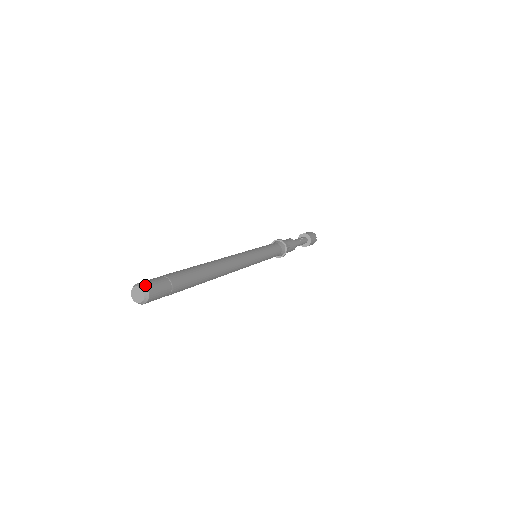
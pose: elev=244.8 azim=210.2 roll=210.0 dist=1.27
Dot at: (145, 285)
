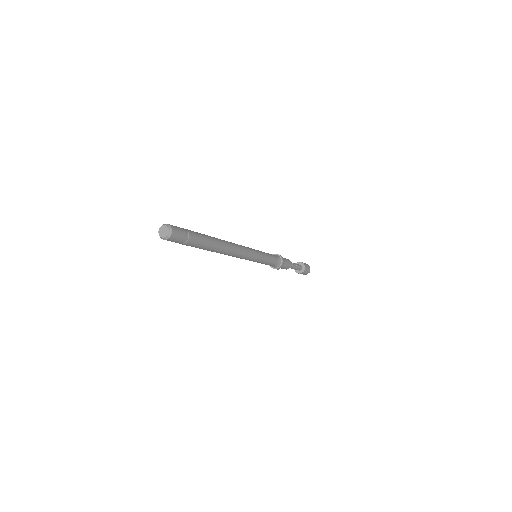
Dot at: (171, 226)
